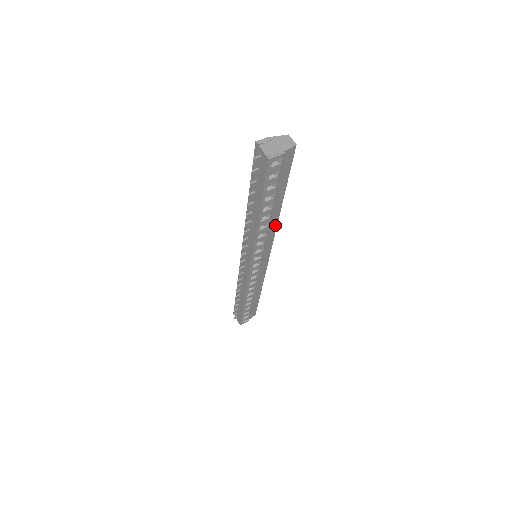
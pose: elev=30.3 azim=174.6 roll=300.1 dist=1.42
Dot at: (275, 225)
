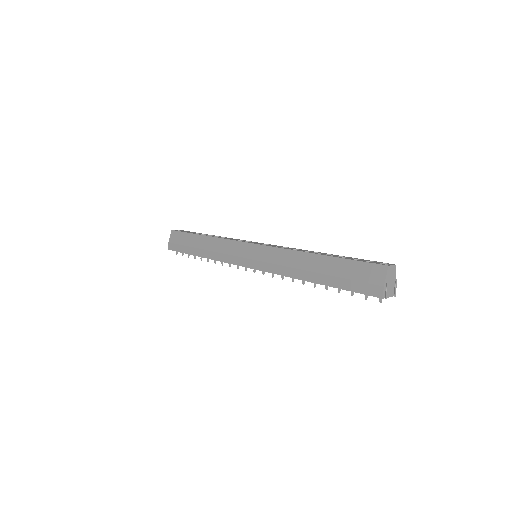
Dot at: occluded
